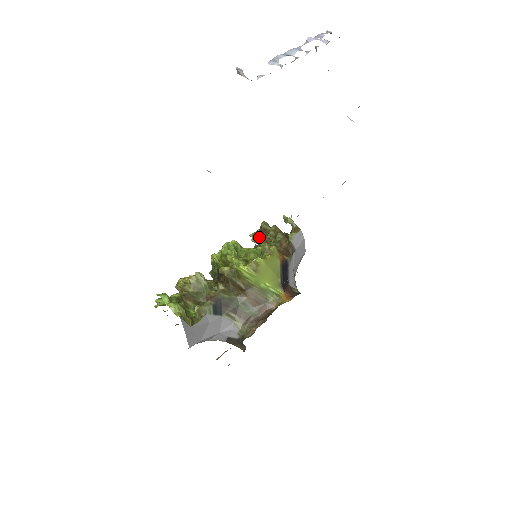
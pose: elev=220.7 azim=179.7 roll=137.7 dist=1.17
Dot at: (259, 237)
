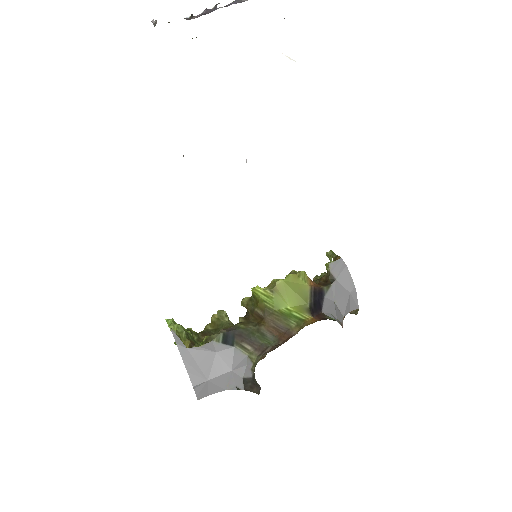
Dot at: occluded
